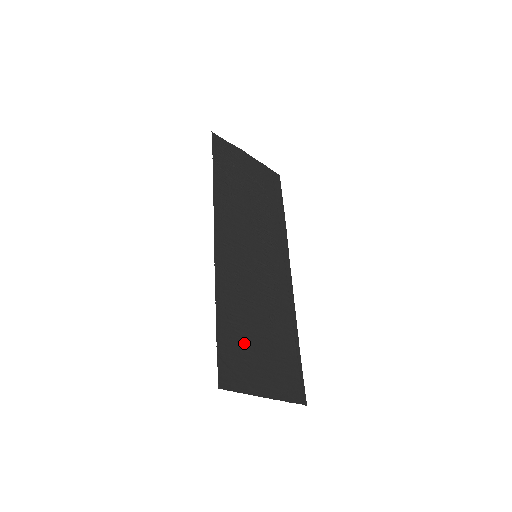
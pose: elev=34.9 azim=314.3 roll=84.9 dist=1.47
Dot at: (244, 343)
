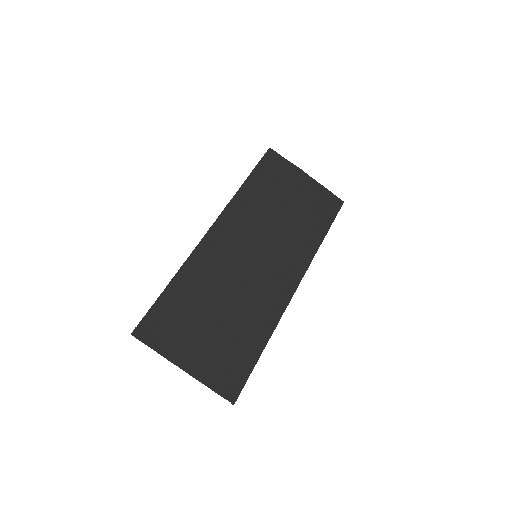
Dot at: (188, 316)
